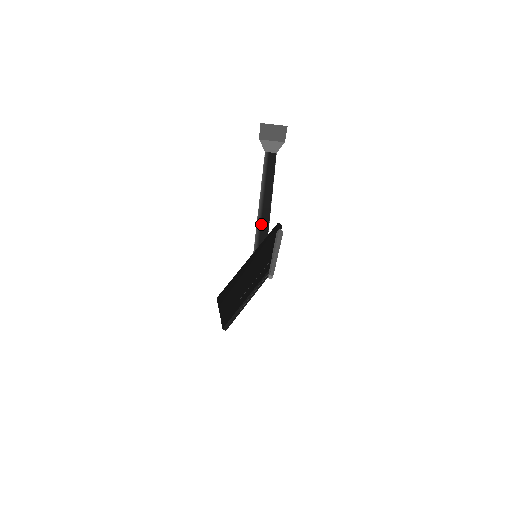
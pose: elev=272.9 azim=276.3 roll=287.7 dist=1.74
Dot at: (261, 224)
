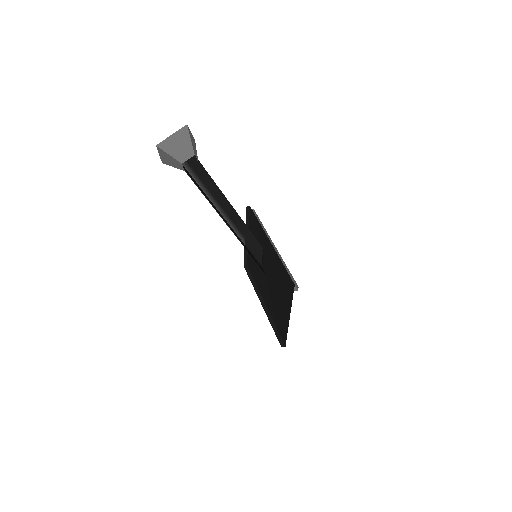
Dot at: (237, 228)
